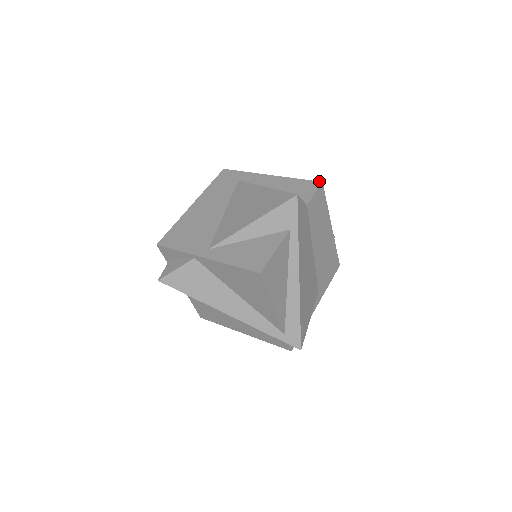
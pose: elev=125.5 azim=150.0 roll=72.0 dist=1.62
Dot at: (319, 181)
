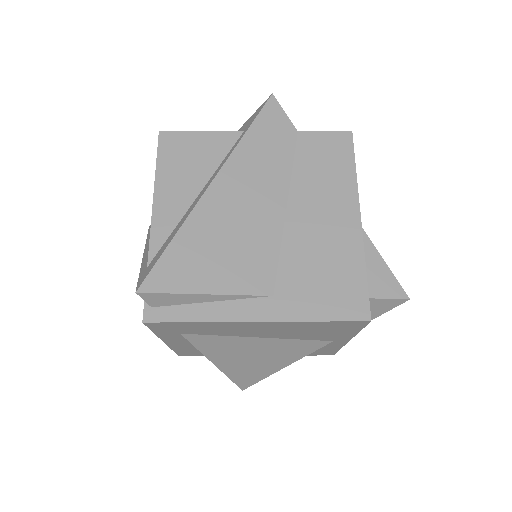
Dot at: (351, 134)
